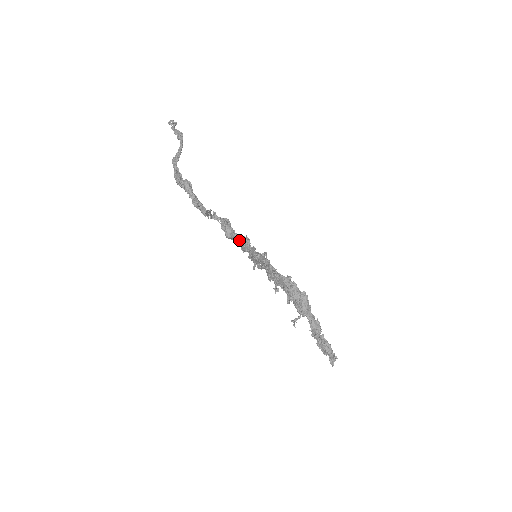
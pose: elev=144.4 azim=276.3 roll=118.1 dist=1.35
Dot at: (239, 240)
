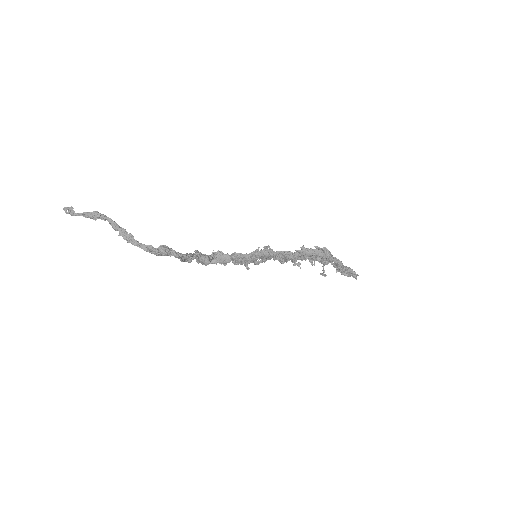
Dot at: (213, 259)
